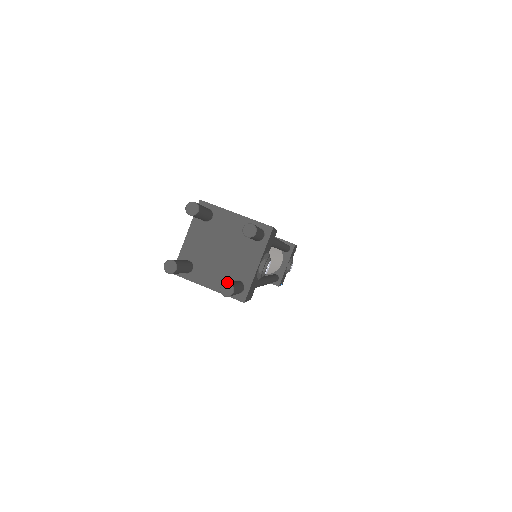
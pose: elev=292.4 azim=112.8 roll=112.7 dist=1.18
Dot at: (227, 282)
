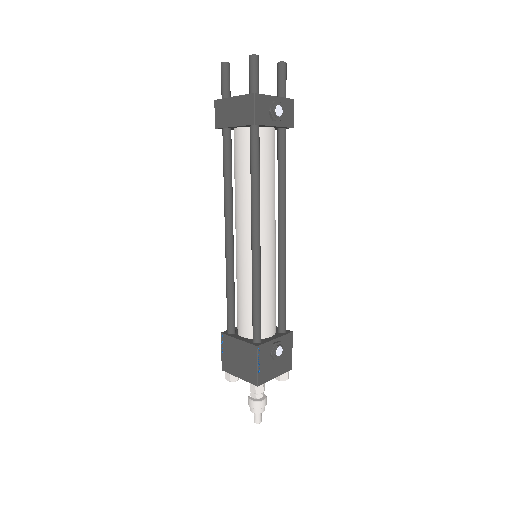
Dot at: (256, 57)
